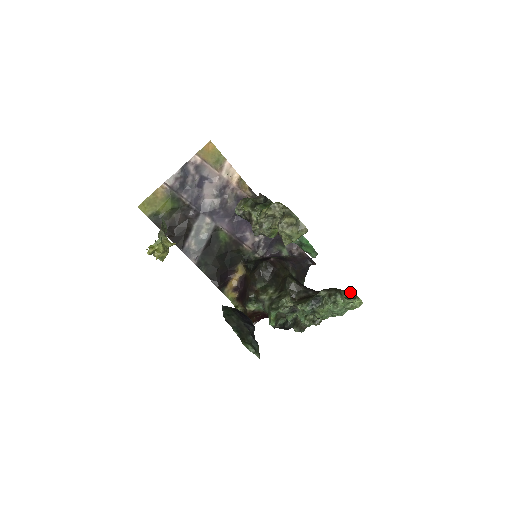
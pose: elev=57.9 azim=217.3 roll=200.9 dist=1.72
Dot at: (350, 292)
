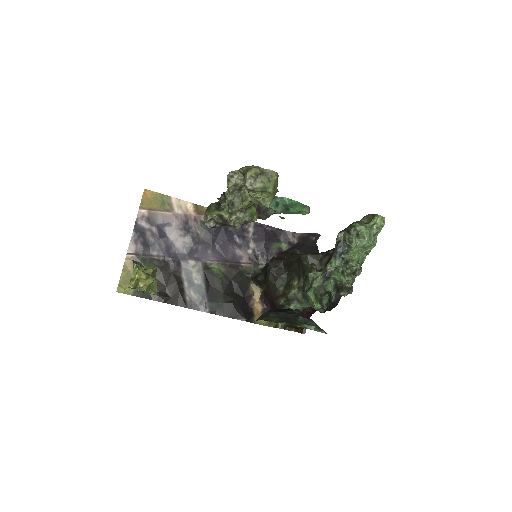
Dot at: (365, 217)
